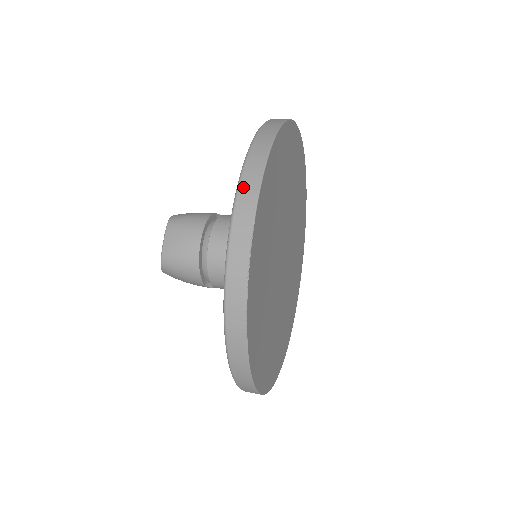
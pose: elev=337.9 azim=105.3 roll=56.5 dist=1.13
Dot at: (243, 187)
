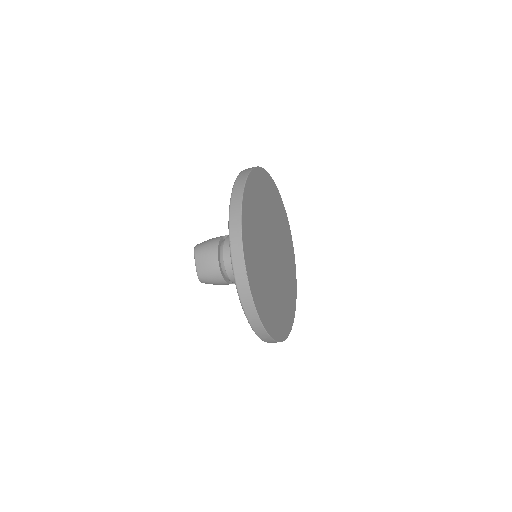
Dot at: (232, 243)
